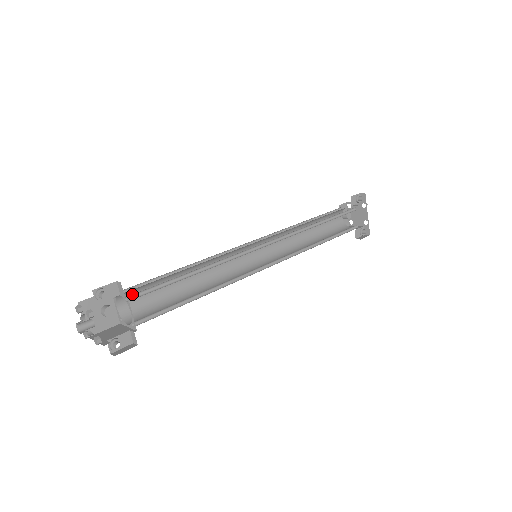
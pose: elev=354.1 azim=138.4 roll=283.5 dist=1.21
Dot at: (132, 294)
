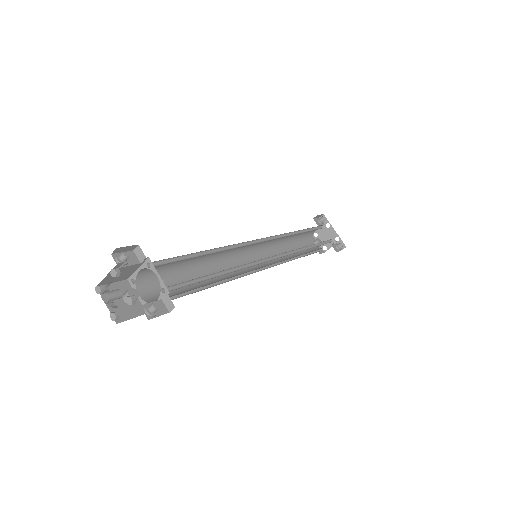
Dot at: (150, 283)
